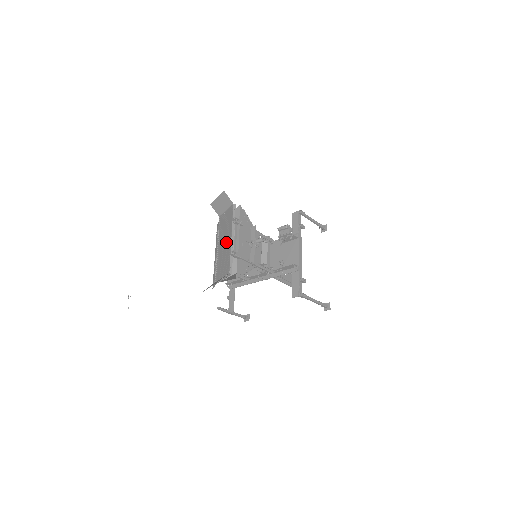
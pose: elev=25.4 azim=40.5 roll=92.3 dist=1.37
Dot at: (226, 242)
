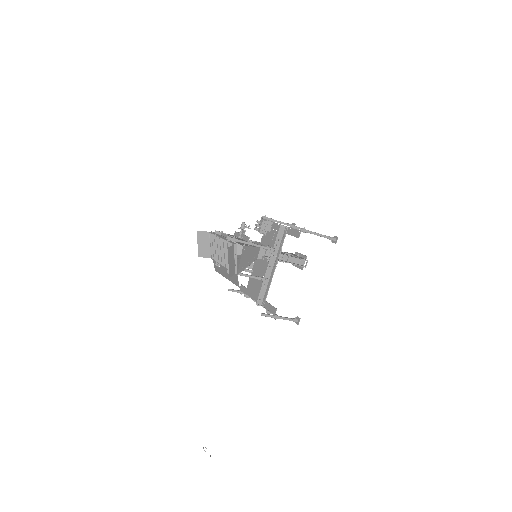
Dot at: (222, 249)
